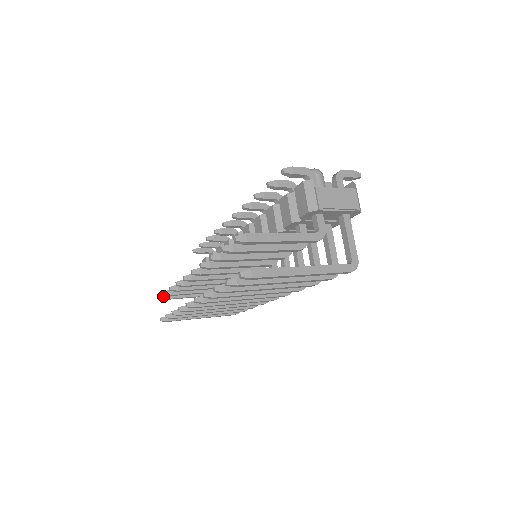
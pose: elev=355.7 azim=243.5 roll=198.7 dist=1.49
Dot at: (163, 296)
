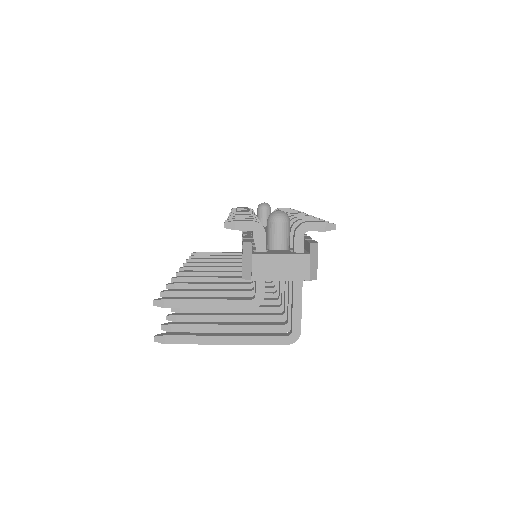
Dot at: (195, 254)
